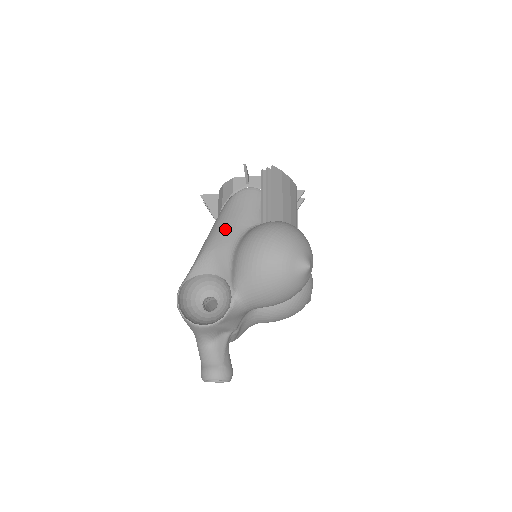
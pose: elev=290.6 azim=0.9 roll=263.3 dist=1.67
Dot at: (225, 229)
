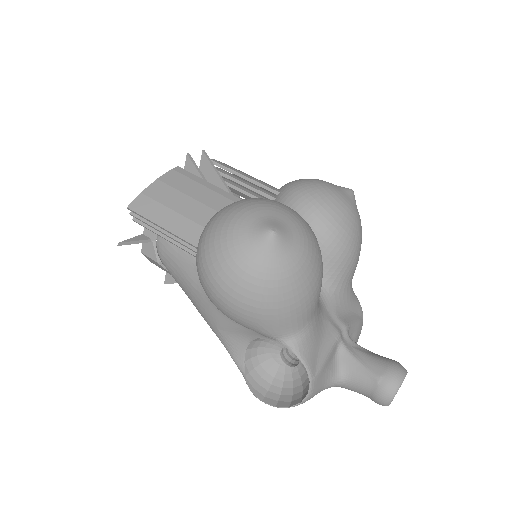
Dot at: (196, 302)
